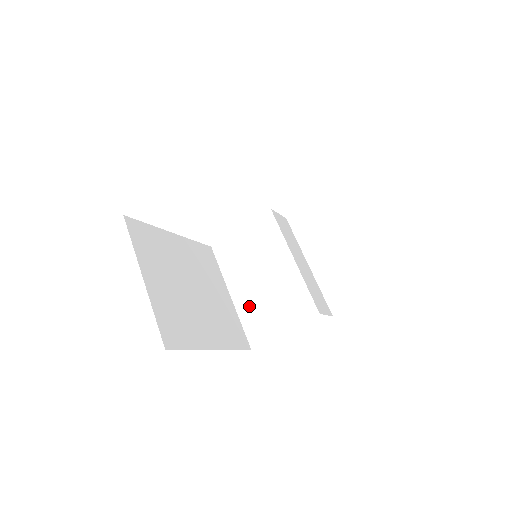
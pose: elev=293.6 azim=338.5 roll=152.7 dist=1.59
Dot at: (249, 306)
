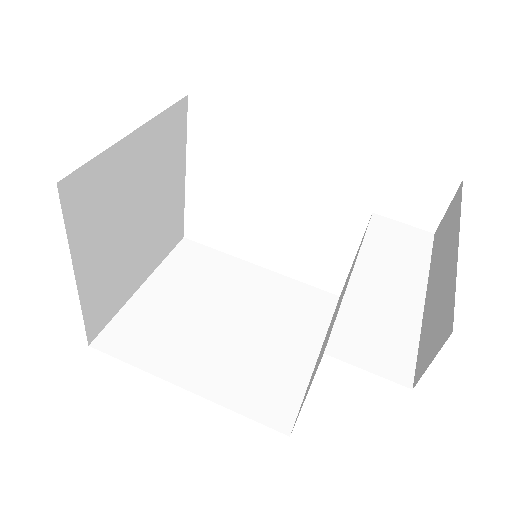
Dot at: (315, 366)
